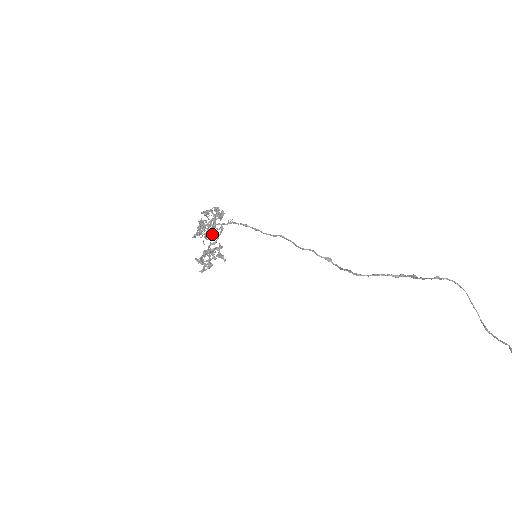
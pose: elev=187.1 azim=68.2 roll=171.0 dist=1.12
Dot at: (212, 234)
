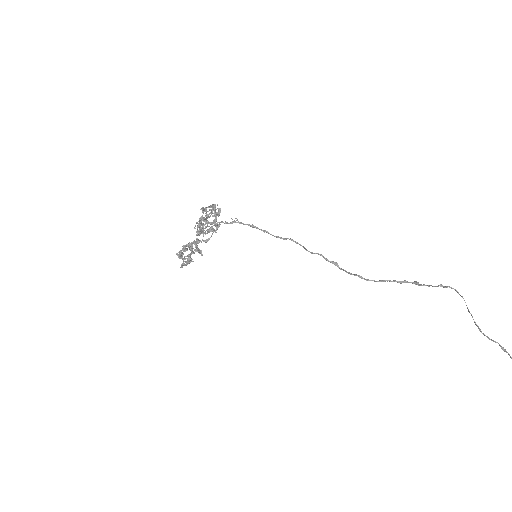
Dot at: occluded
